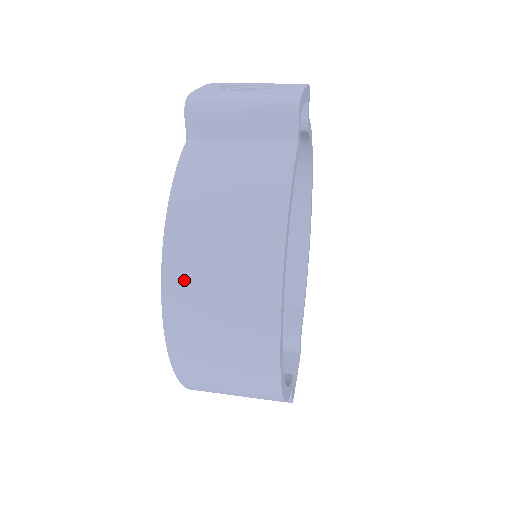
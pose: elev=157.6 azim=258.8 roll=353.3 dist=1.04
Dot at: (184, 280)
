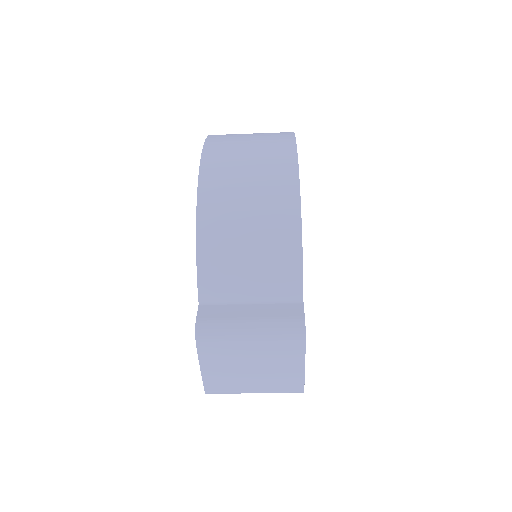
Dot at: (226, 134)
